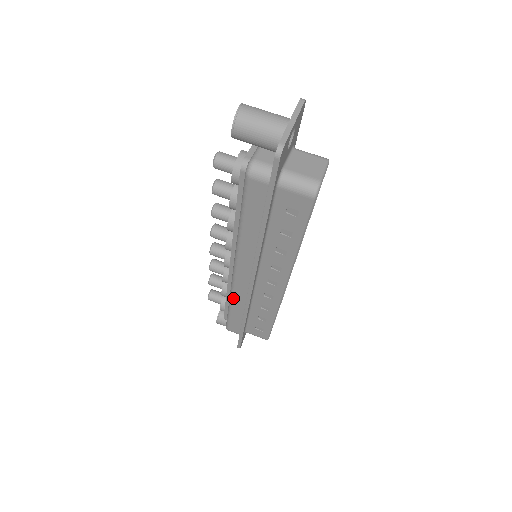
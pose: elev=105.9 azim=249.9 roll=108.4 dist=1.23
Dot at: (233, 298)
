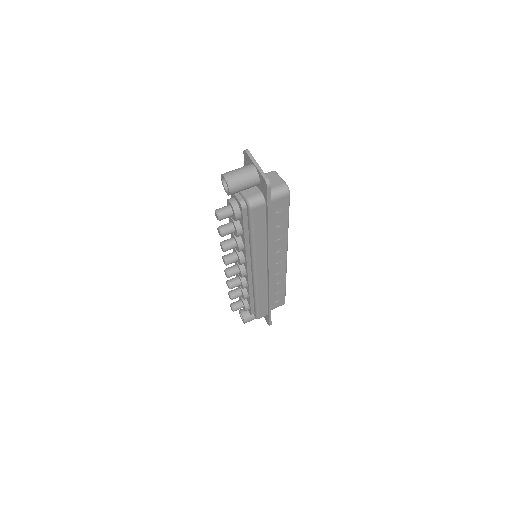
Dot at: (258, 292)
